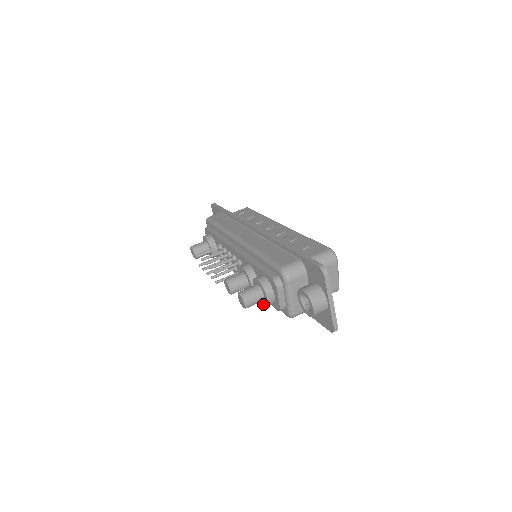
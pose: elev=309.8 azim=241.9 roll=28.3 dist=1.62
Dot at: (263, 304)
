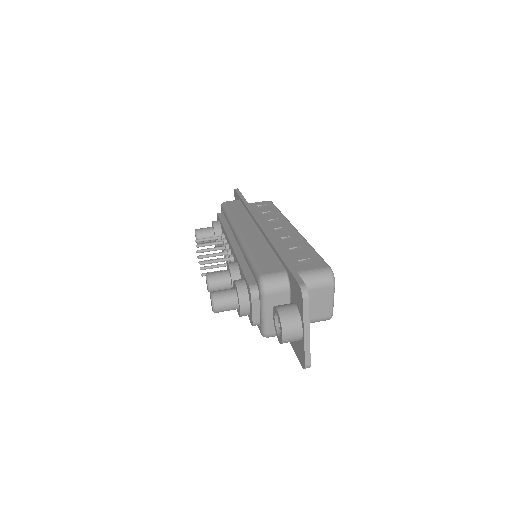
Dot at: (238, 313)
